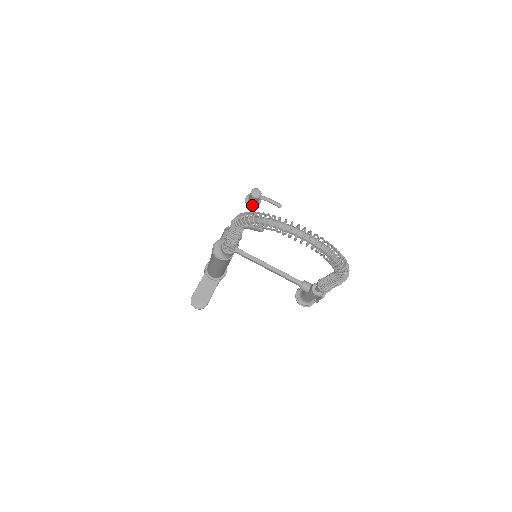
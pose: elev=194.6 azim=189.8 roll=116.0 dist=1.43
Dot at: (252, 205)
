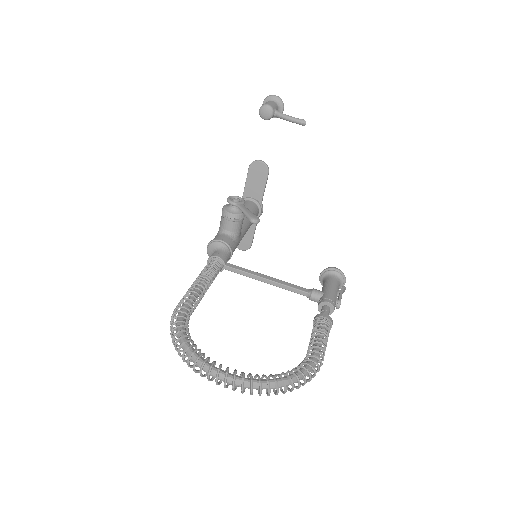
Dot at: occluded
